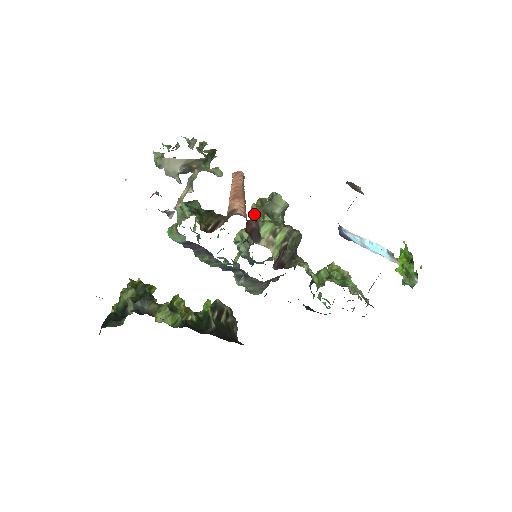
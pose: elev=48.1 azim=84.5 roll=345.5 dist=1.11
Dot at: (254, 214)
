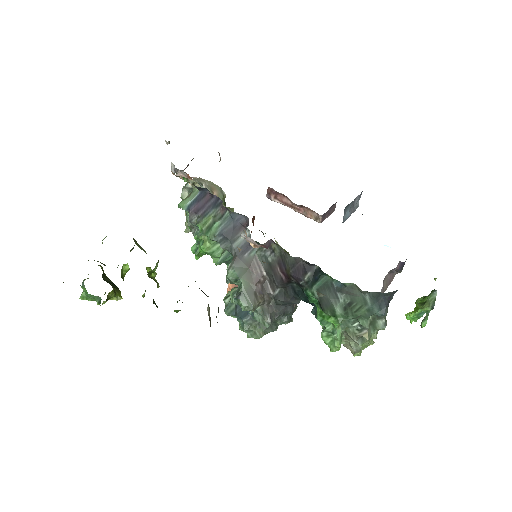
Dot at: occluded
